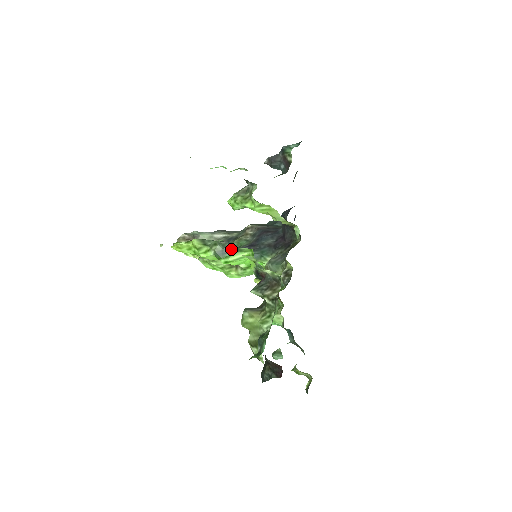
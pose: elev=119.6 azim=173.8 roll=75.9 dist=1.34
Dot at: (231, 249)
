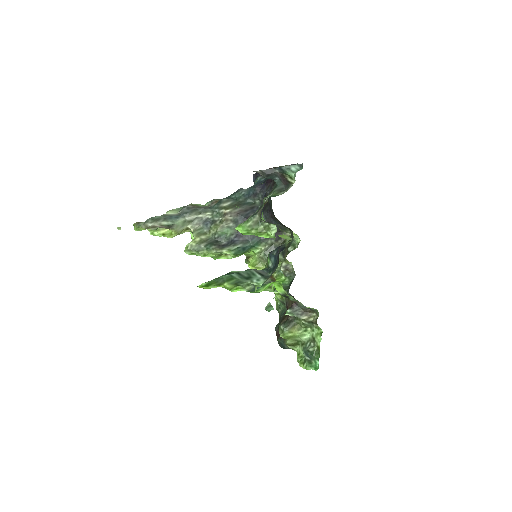
Dot at: (262, 284)
